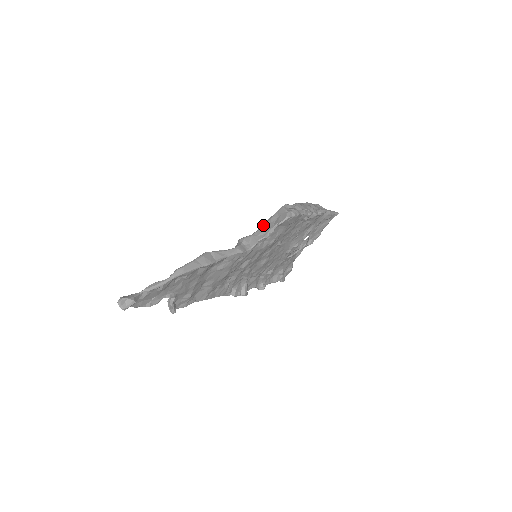
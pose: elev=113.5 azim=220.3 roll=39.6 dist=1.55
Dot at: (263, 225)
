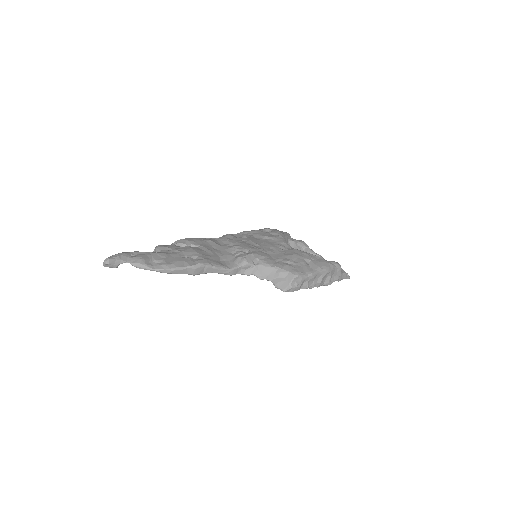
Dot at: (271, 267)
